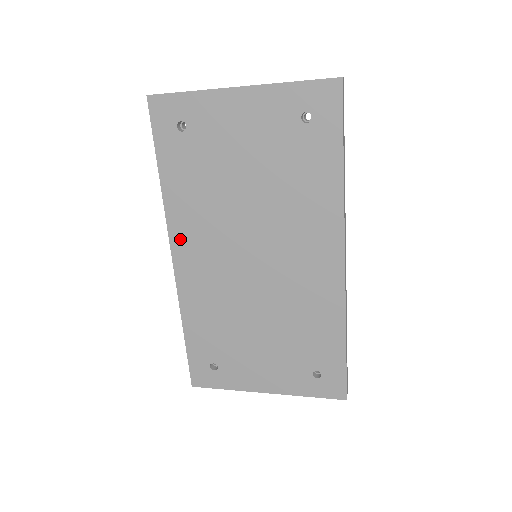
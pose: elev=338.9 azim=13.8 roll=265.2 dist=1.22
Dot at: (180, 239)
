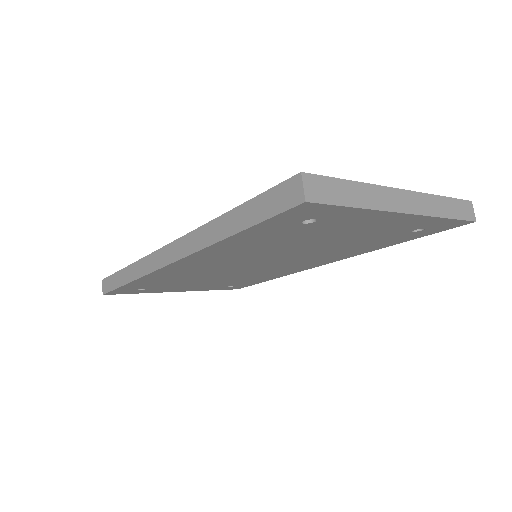
Dot at: (195, 259)
